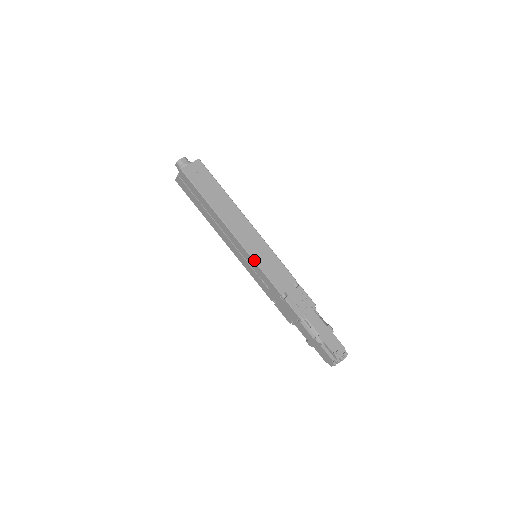
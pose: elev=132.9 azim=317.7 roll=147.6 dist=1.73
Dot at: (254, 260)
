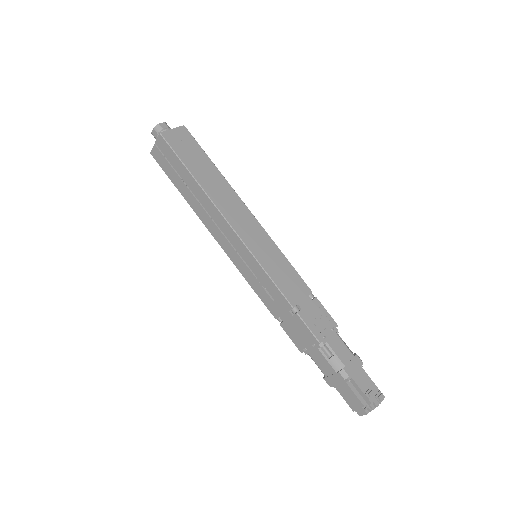
Dot at: (255, 257)
